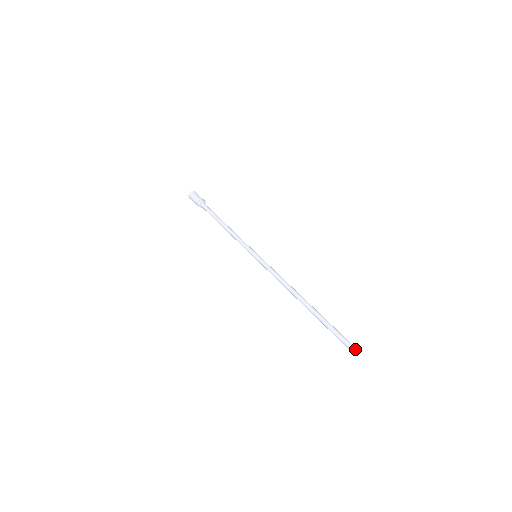
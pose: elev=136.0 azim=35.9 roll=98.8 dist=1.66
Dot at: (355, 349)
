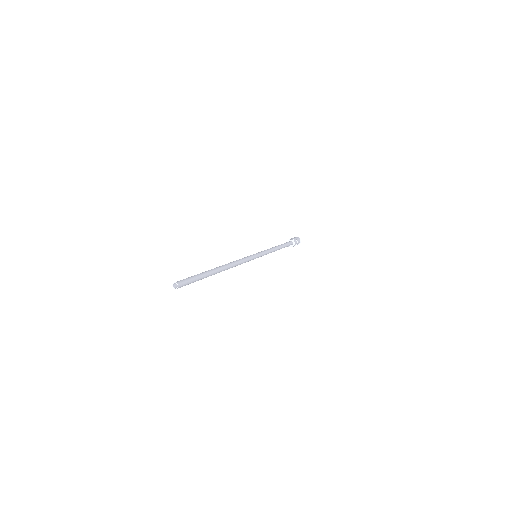
Dot at: (179, 283)
